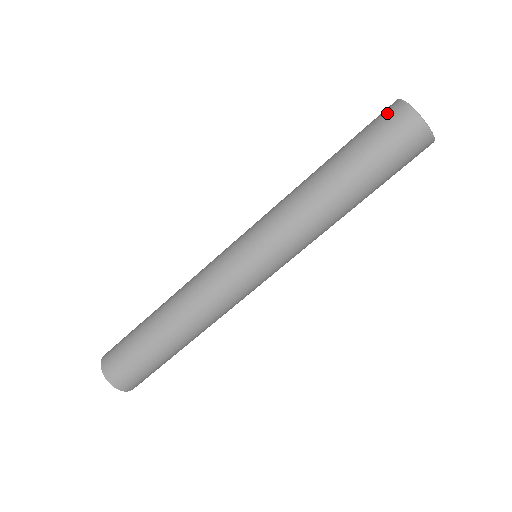
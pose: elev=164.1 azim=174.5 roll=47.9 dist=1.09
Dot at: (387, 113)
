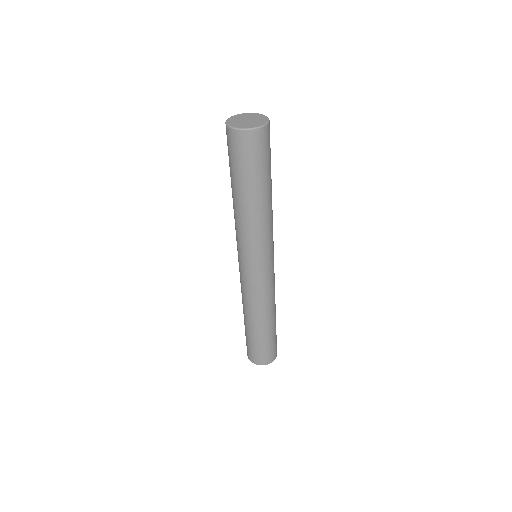
Dot at: occluded
